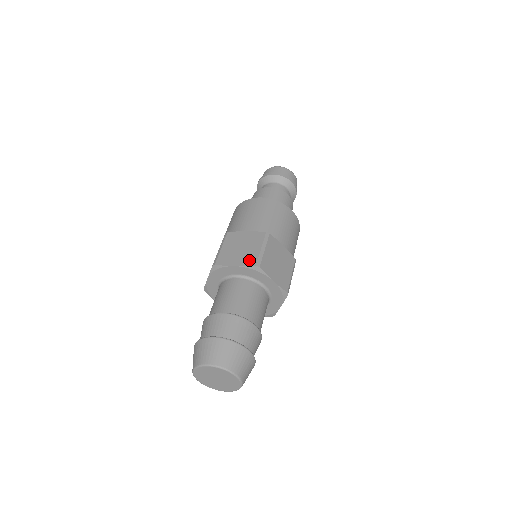
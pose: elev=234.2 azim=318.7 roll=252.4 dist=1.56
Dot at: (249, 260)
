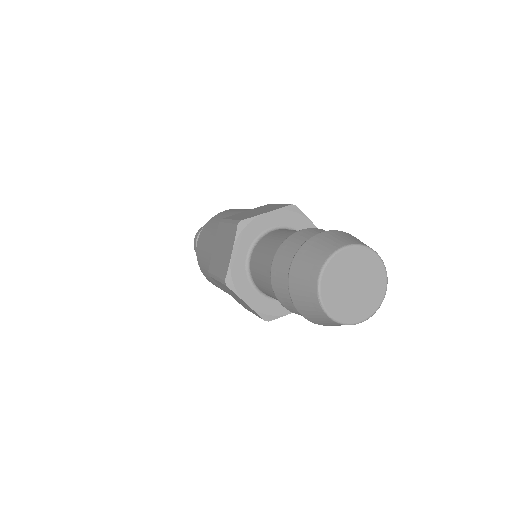
Dot at: occluded
